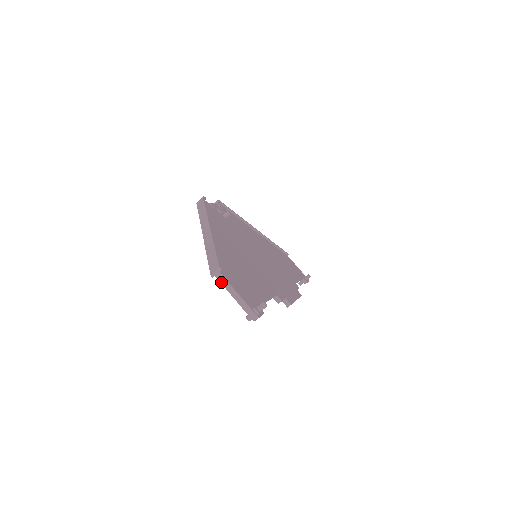
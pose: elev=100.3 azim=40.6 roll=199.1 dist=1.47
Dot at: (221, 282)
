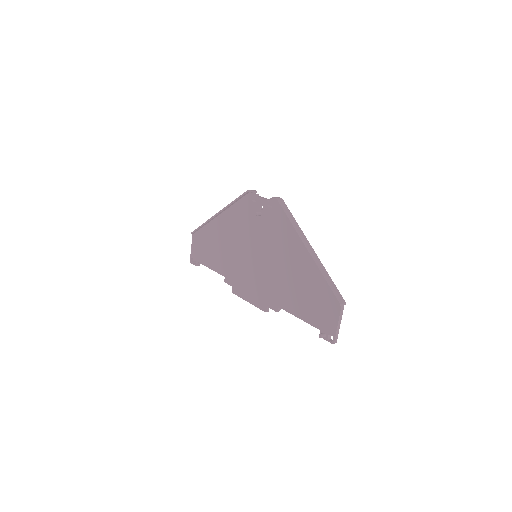
Dot at: (341, 312)
